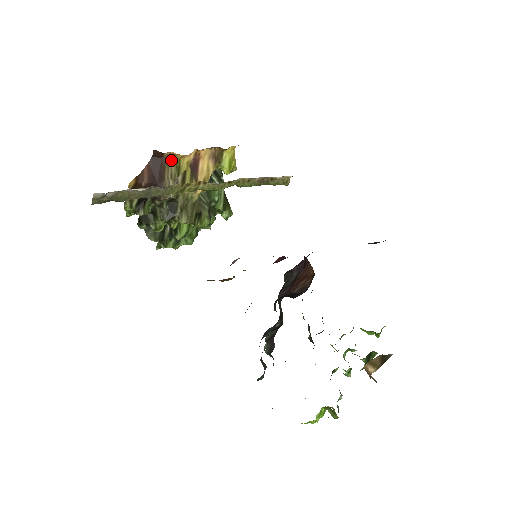
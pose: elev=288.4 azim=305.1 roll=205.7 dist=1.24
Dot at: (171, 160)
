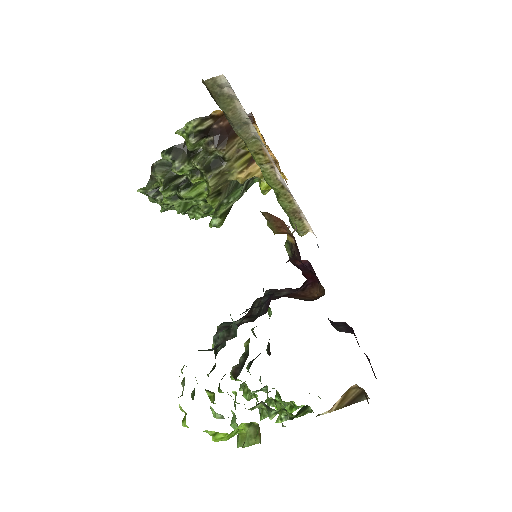
Dot at: occluded
